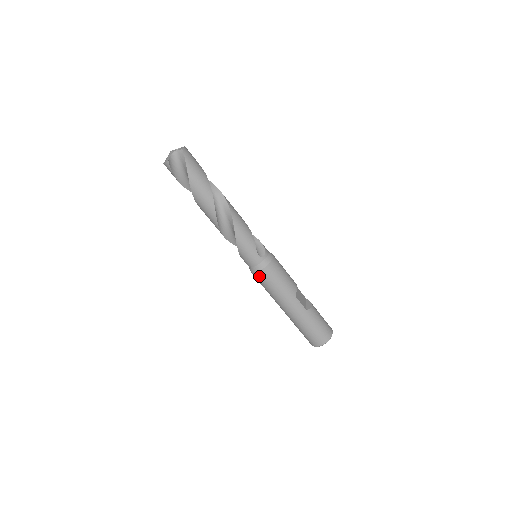
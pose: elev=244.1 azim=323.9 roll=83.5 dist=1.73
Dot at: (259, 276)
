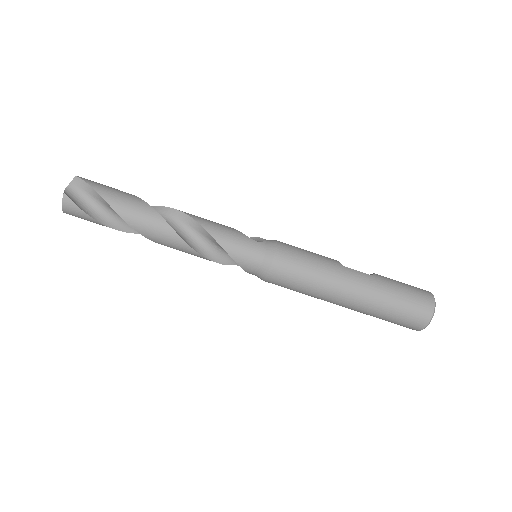
Dot at: (278, 268)
